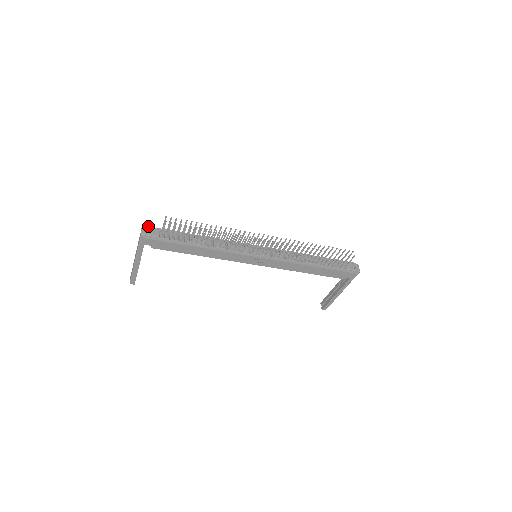
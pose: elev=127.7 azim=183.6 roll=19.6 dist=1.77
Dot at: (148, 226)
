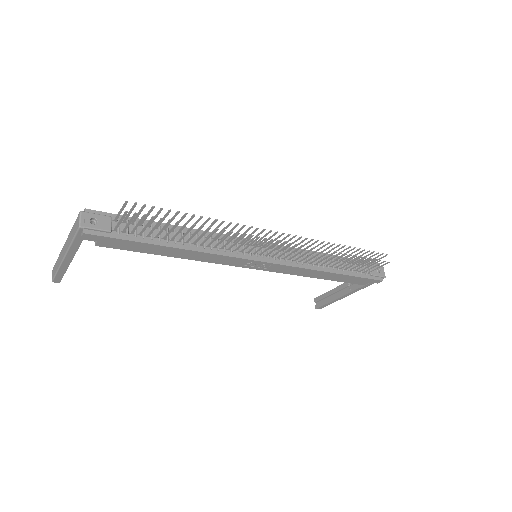
Dot at: occluded
